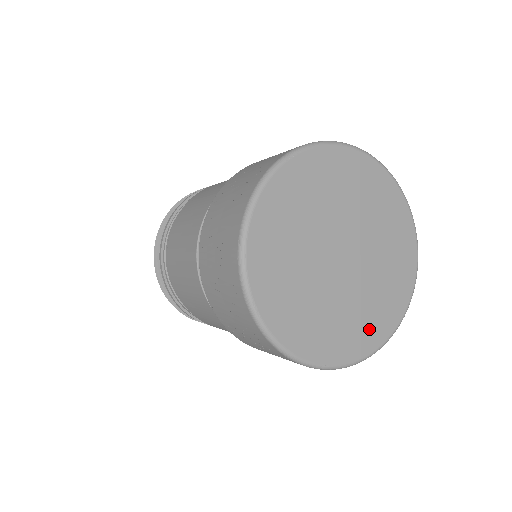
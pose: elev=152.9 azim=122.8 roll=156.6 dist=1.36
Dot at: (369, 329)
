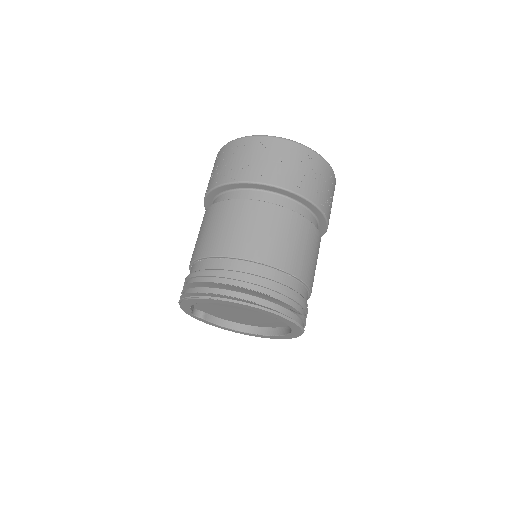
Dot at: occluded
